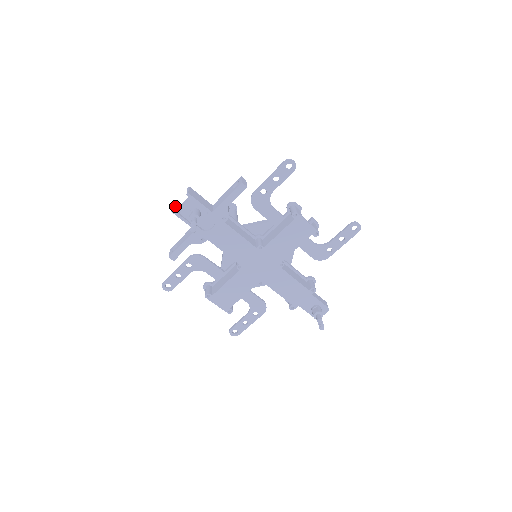
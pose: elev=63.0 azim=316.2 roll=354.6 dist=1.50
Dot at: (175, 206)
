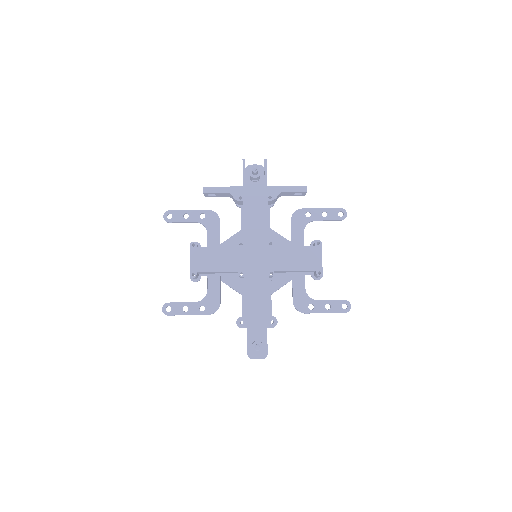
Dot at: occluded
